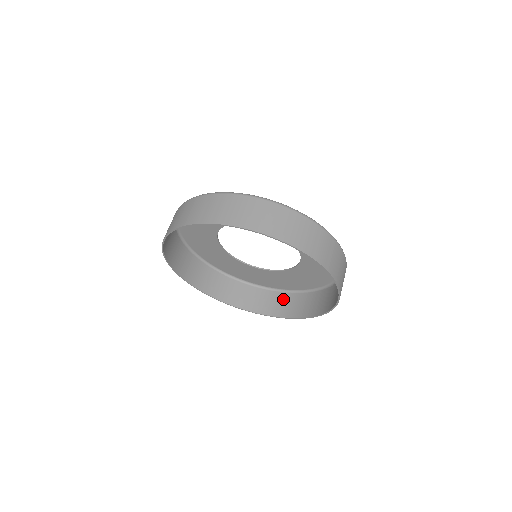
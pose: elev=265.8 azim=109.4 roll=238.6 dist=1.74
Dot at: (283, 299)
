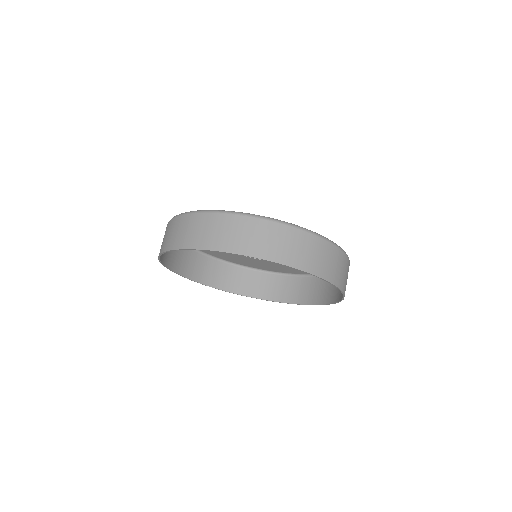
Dot at: (282, 283)
